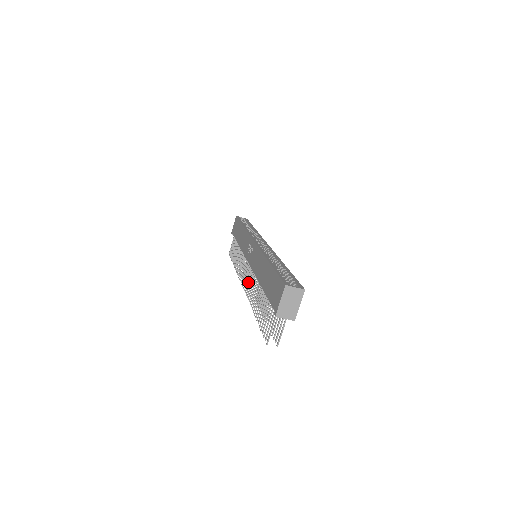
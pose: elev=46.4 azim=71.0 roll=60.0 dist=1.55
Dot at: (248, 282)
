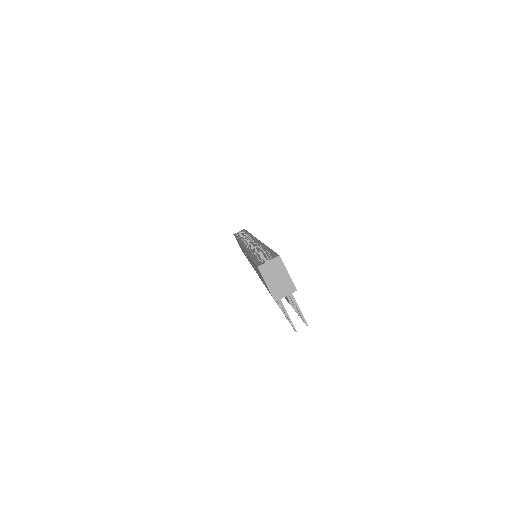
Dot at: occluded
